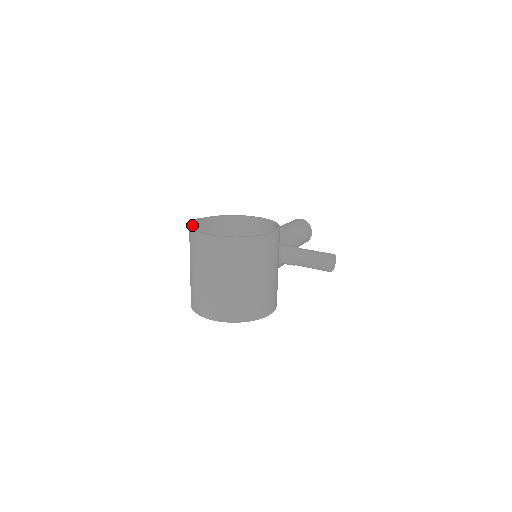
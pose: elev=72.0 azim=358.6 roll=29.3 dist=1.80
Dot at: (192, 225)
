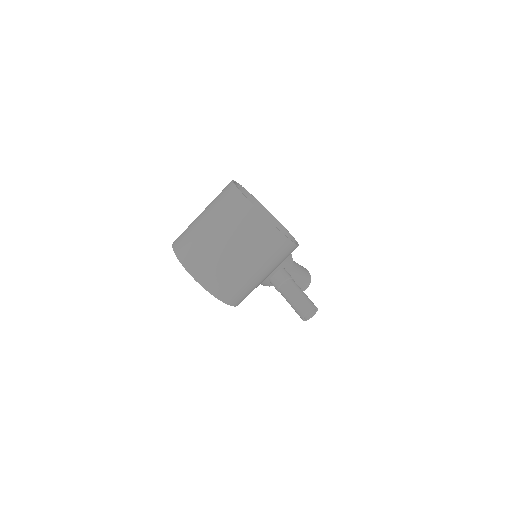
Dot at: occluded
